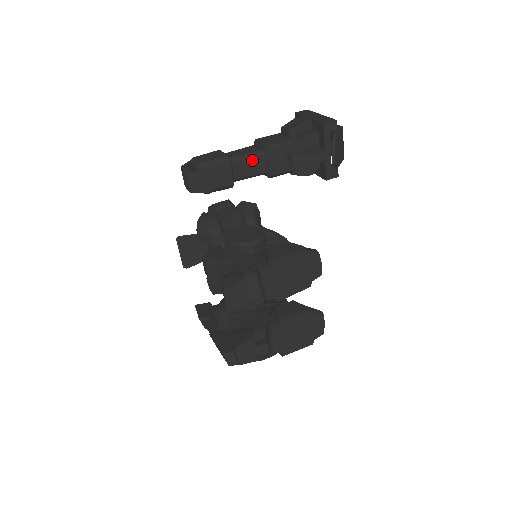
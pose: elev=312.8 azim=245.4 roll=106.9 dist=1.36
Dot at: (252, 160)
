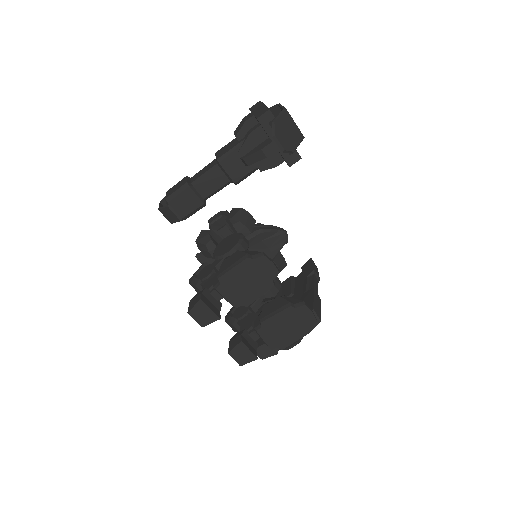
Dot at: (211, 177)
